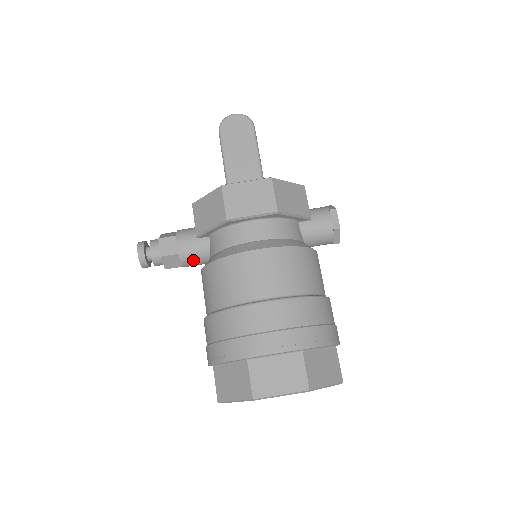
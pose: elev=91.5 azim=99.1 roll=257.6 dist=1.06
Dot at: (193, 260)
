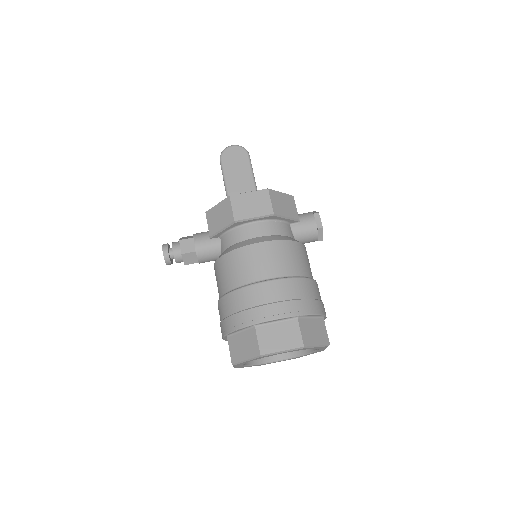
Dot at: (207, 256)
